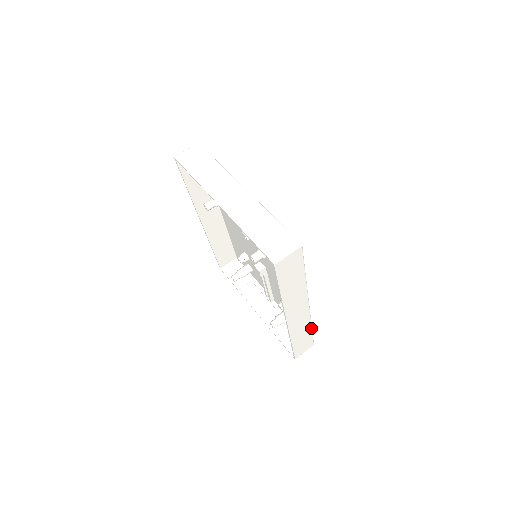
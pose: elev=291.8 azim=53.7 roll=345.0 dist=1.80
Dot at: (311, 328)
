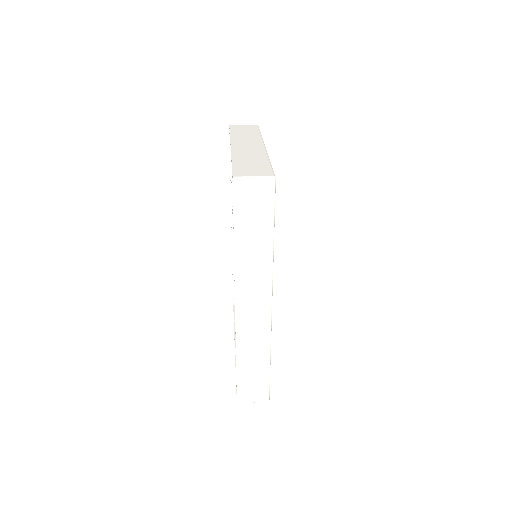
Dot at: (269, 360)
